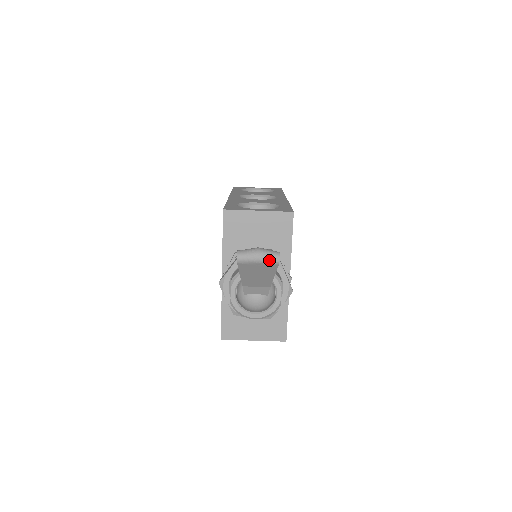
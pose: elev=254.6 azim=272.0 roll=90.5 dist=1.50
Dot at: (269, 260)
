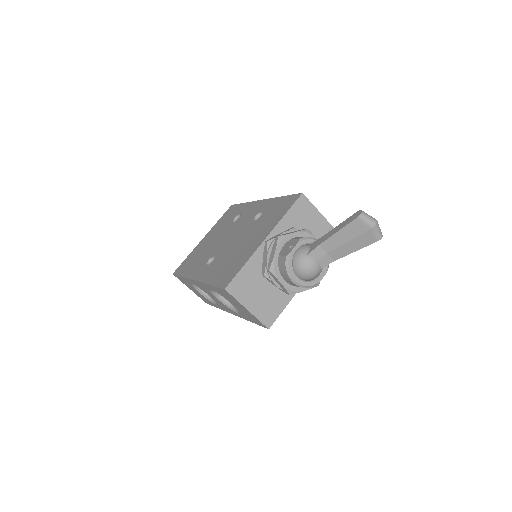
Dot at: (378, 232)
